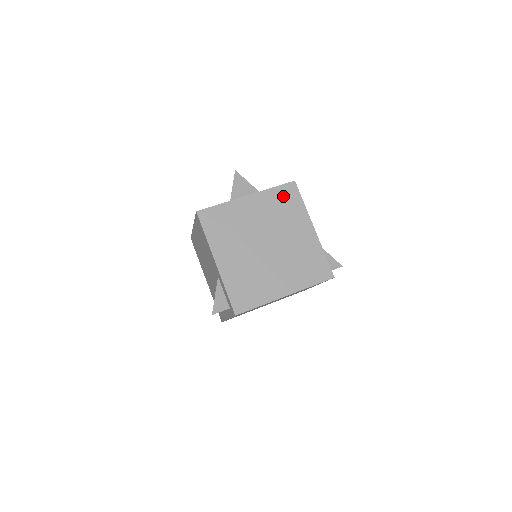
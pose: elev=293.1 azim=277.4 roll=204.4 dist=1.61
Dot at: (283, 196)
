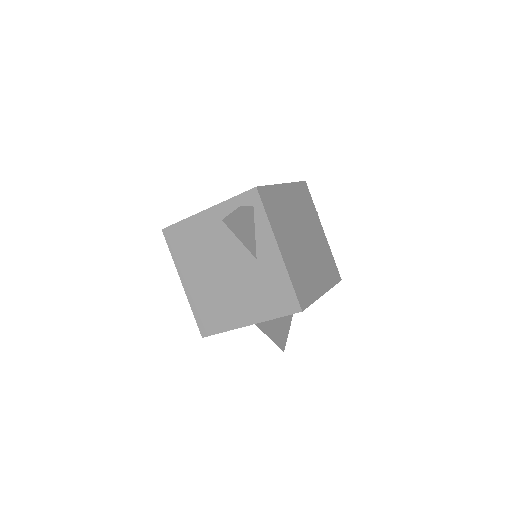
Dot at: occluded
